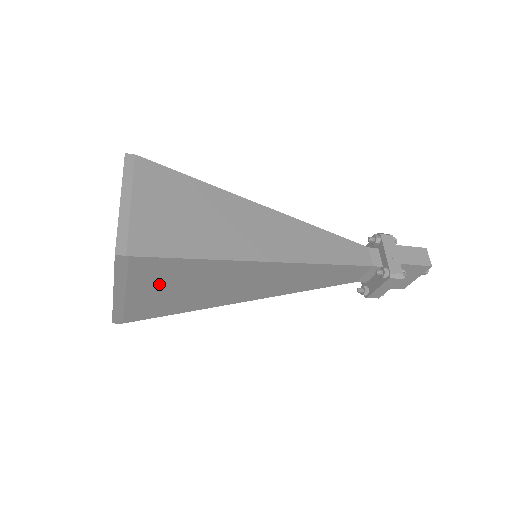
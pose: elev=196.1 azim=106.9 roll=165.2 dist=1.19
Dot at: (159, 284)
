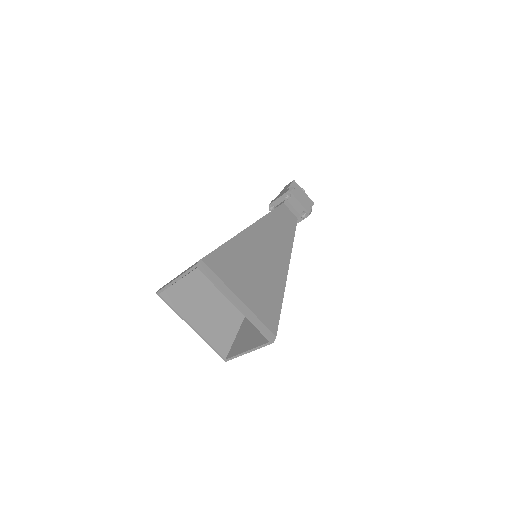
Dot at: (215, 316)
